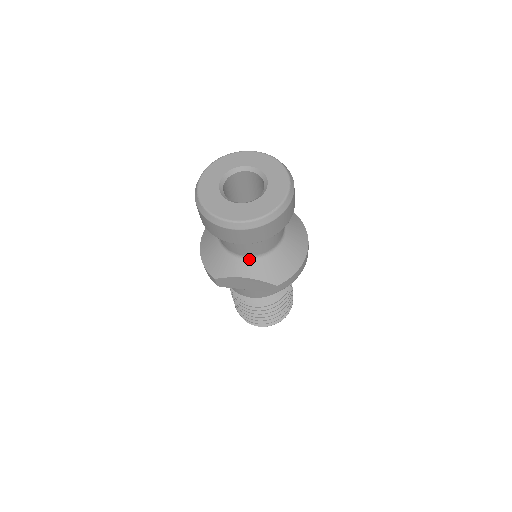
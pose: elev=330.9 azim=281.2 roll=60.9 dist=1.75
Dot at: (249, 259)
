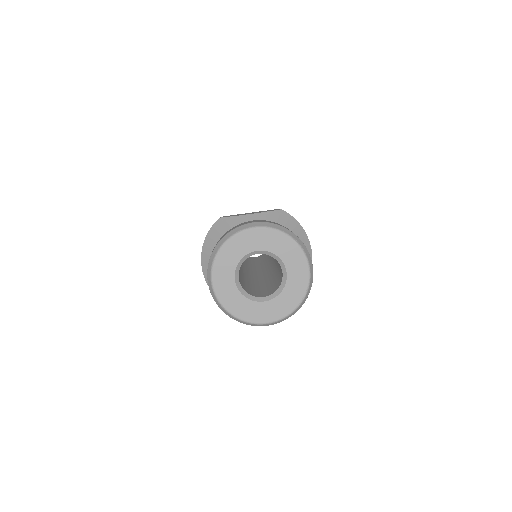
Dot at: occluded
